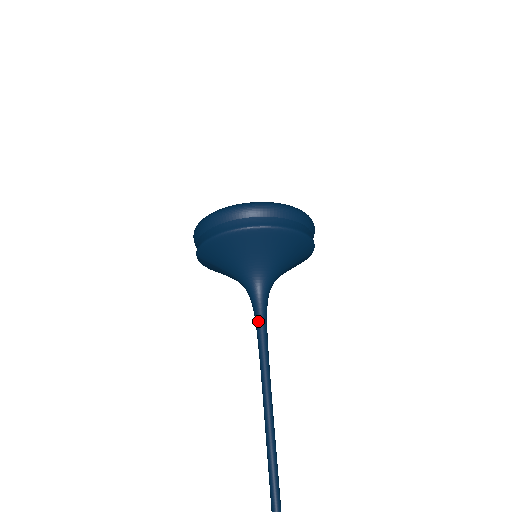
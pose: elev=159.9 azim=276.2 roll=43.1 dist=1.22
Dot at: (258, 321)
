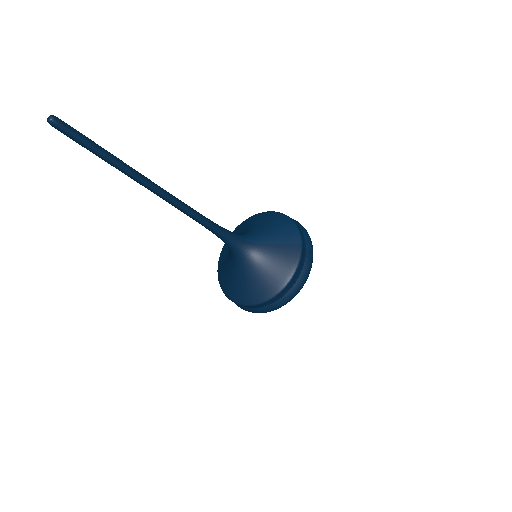
Dot at: occluded
